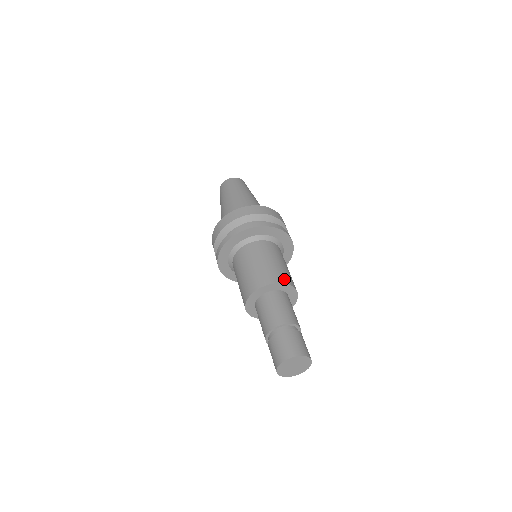
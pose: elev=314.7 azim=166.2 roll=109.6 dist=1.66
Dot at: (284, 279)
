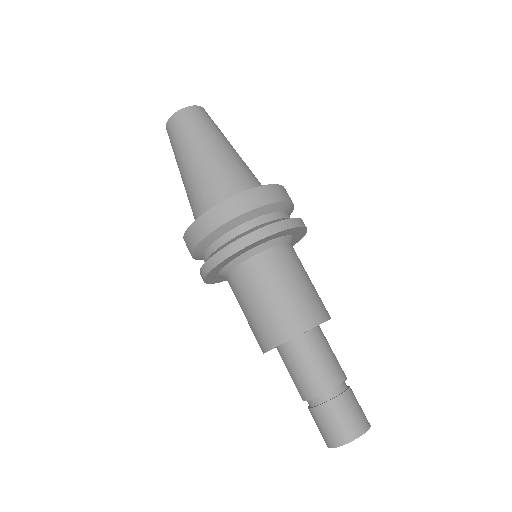
Dot at: (306, 321)
